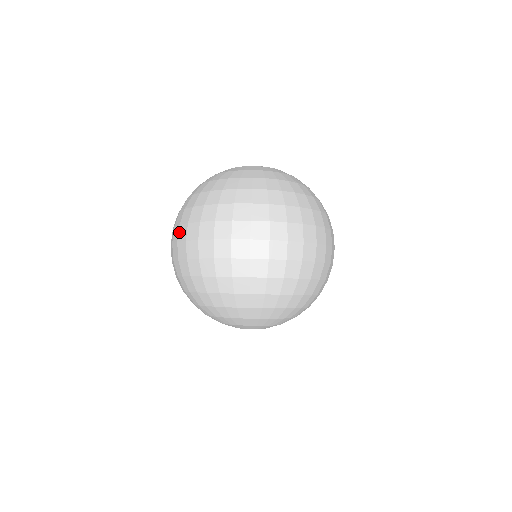
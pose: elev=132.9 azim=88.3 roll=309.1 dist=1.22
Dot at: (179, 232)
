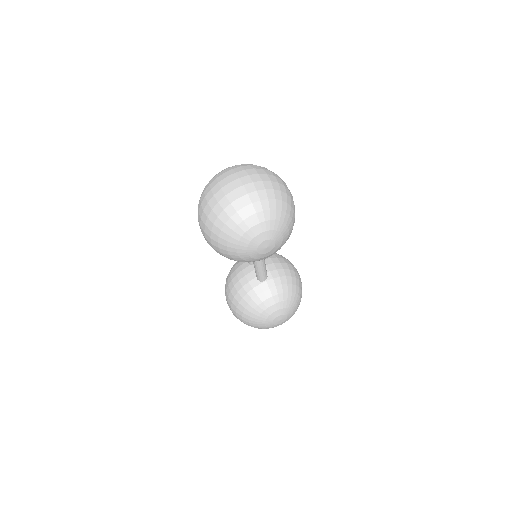
Dot at: (202, 206)
